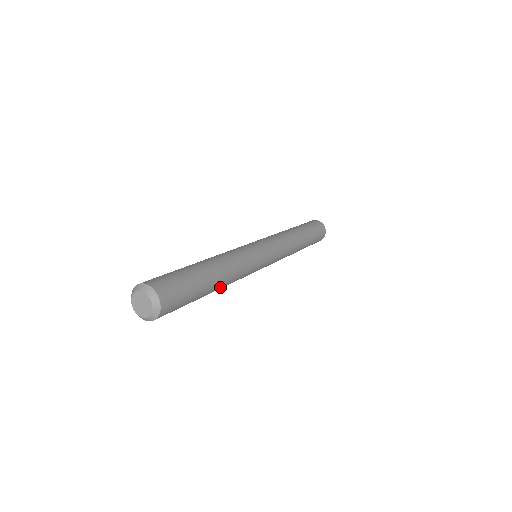
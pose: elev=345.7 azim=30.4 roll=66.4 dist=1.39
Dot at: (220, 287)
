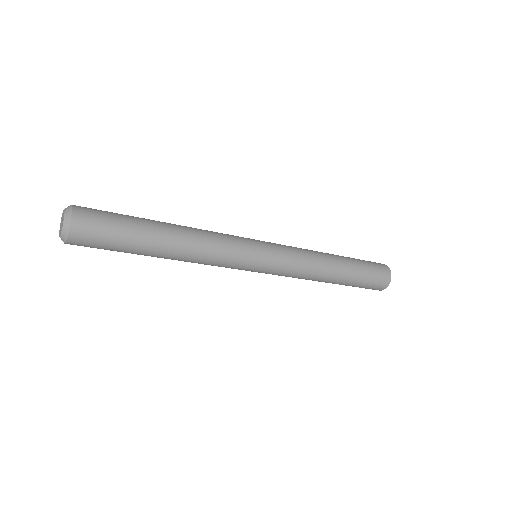
Dot at: (174, 253)
